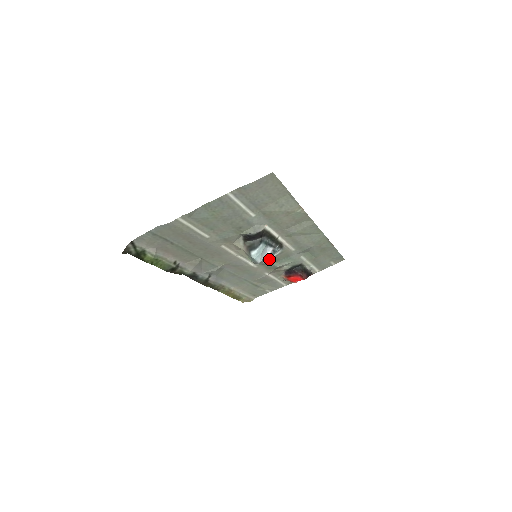
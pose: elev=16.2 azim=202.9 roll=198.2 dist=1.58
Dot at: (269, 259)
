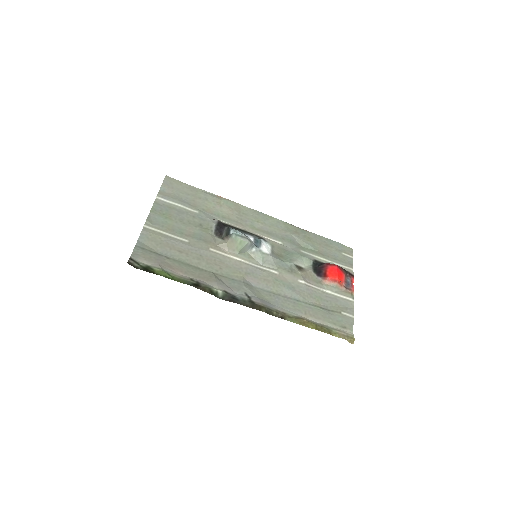
Dot at: (267, 251)
